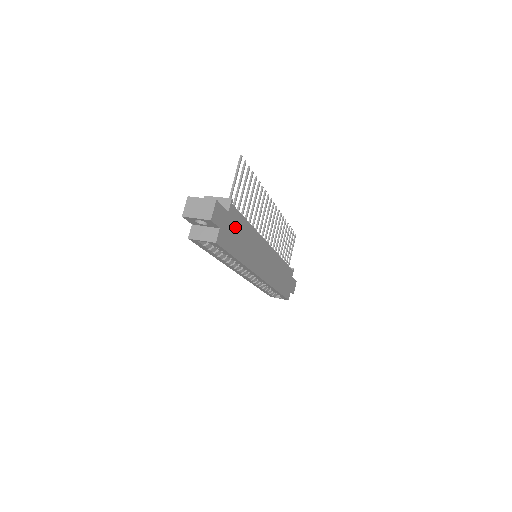
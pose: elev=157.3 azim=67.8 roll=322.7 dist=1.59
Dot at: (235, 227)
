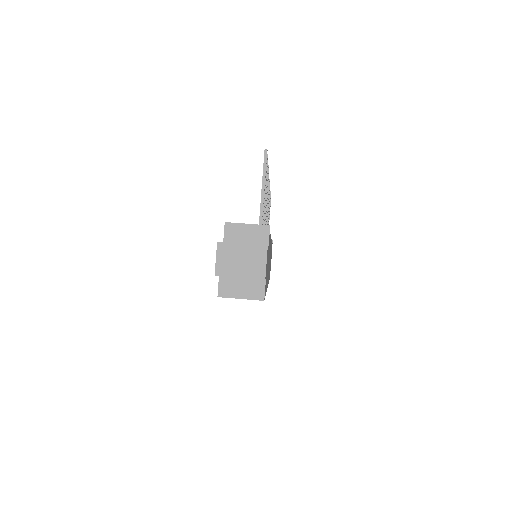
Dot at: (268, 257)
